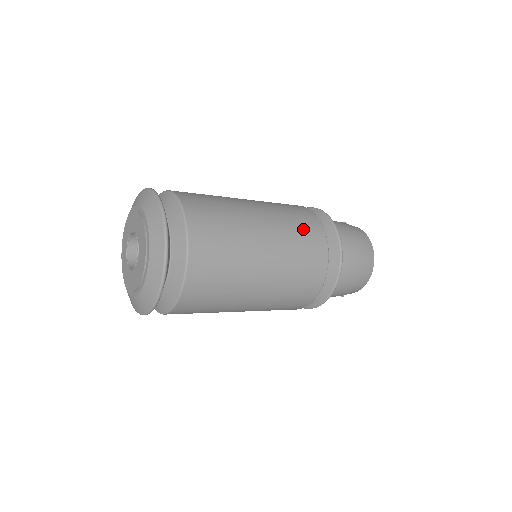
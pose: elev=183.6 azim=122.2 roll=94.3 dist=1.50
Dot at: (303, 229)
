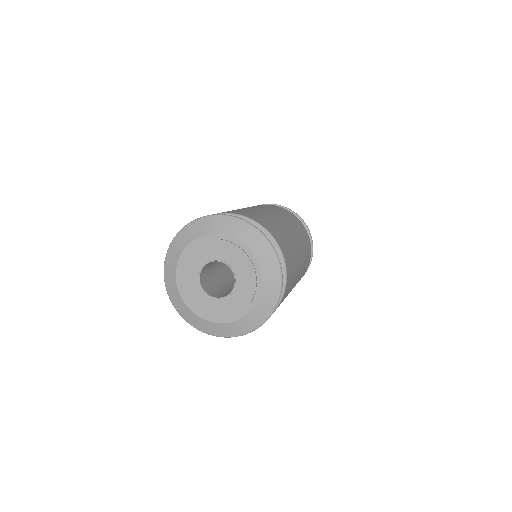
Dot at: (287, 214)
